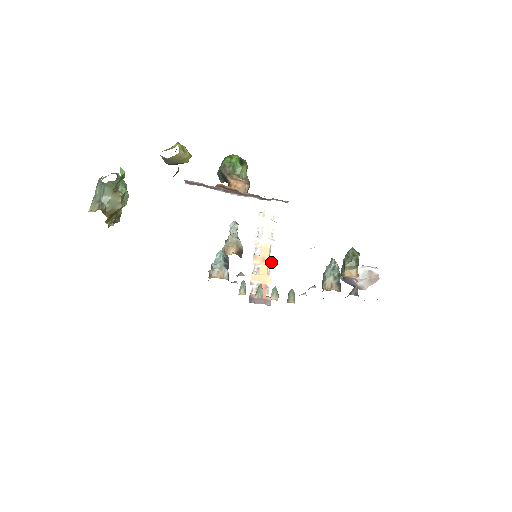
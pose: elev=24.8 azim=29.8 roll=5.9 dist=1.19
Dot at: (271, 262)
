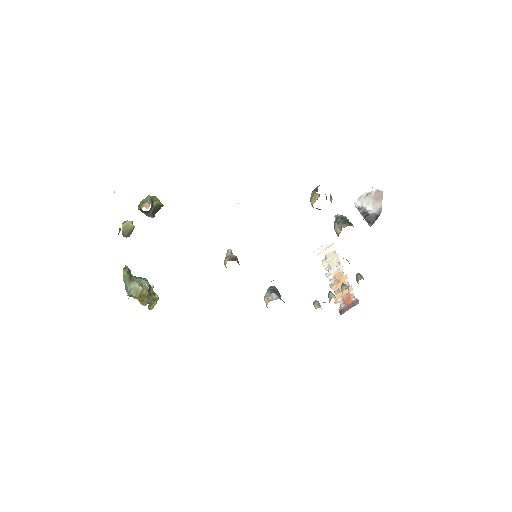
Dot at: (345, 278)
